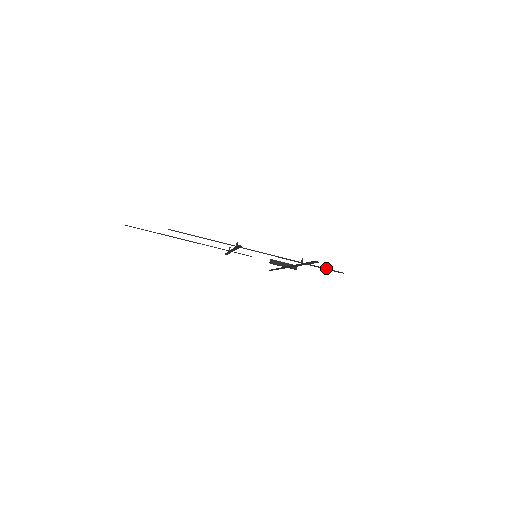
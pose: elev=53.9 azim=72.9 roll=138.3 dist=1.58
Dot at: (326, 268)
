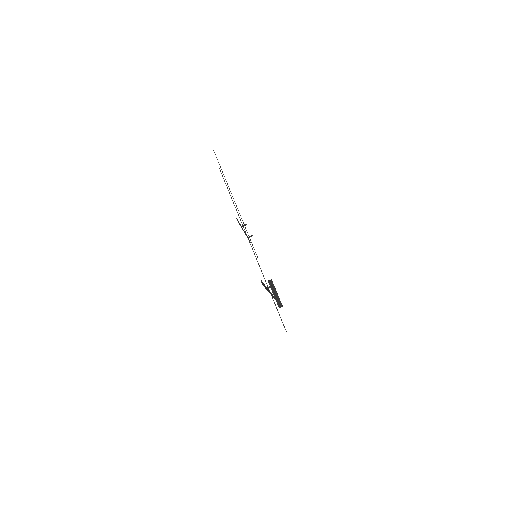
Dot at: occluded
